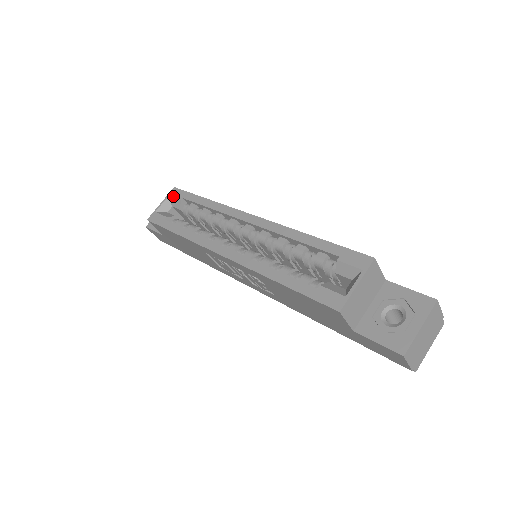
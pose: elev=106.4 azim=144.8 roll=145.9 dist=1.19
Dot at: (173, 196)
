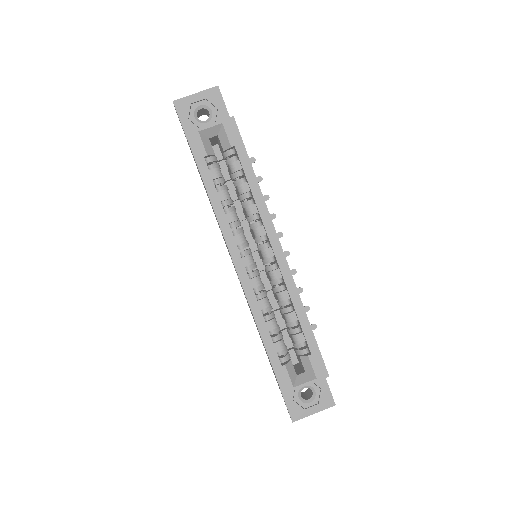
Dot at: (227, 130)
